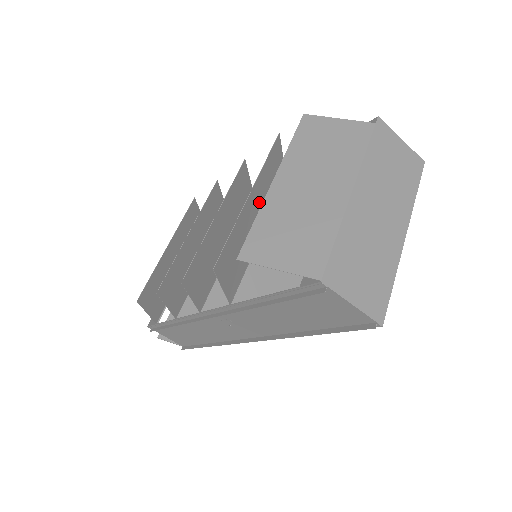
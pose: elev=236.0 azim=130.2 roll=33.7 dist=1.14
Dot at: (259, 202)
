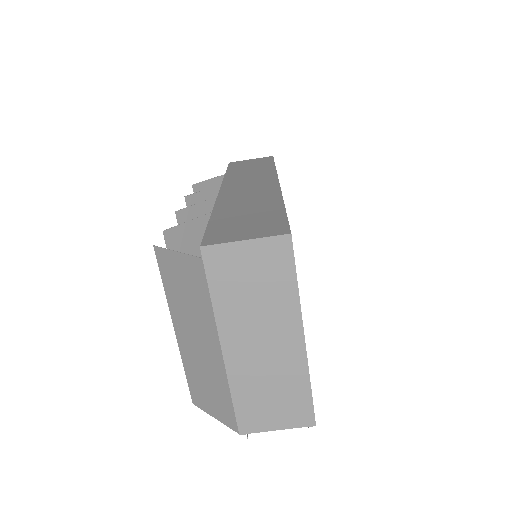
Dot at: occluded
